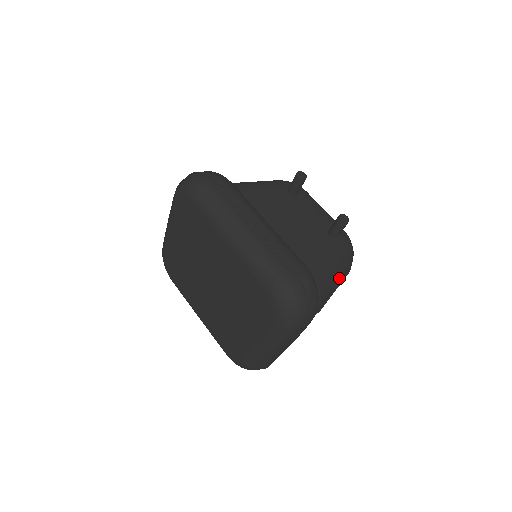
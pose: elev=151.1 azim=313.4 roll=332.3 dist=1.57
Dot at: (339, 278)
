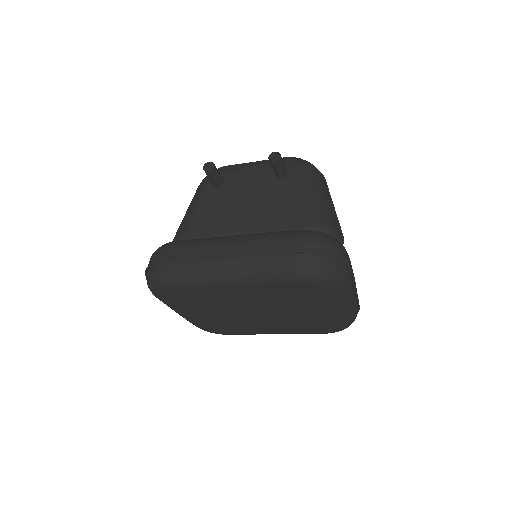
Dot at: (325, 197)
